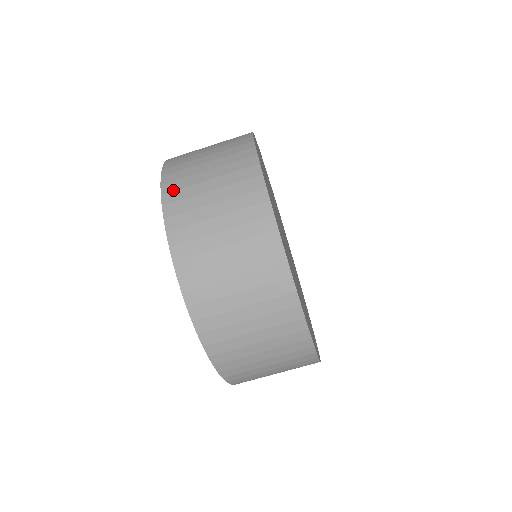
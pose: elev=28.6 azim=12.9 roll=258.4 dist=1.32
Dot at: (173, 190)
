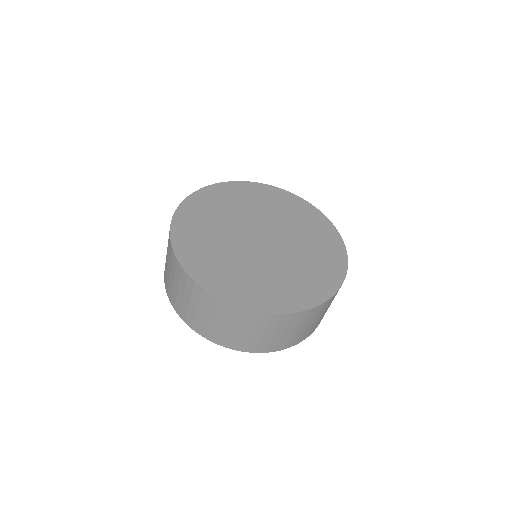
Dot at: (168, 290)
